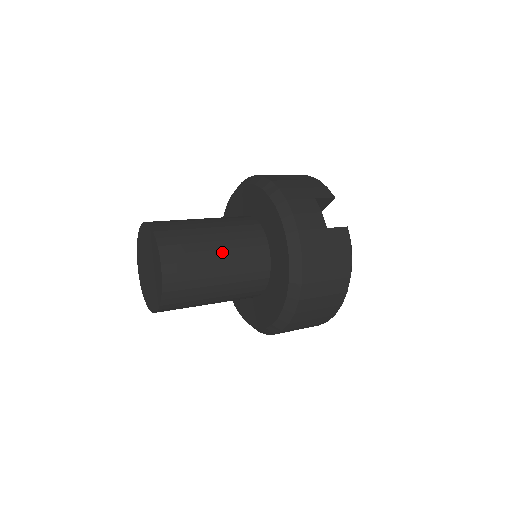
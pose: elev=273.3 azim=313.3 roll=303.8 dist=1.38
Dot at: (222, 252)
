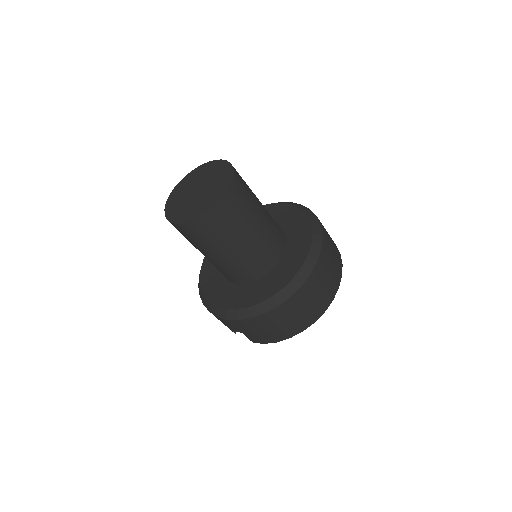
Dot at: occluded
